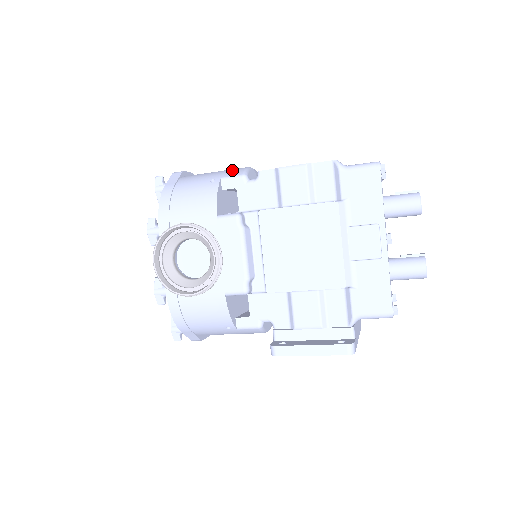
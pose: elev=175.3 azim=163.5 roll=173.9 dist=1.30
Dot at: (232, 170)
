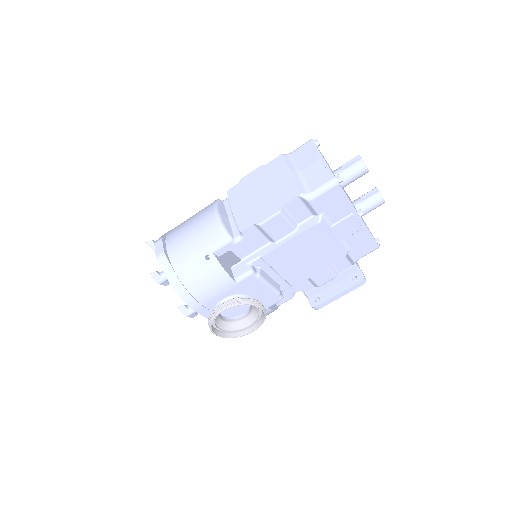
Dot at: (211, 235)
